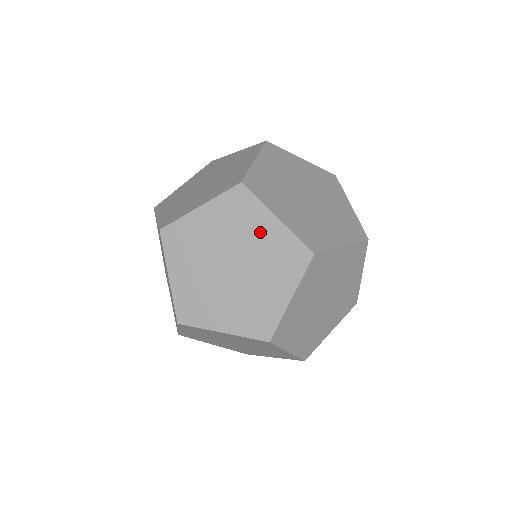
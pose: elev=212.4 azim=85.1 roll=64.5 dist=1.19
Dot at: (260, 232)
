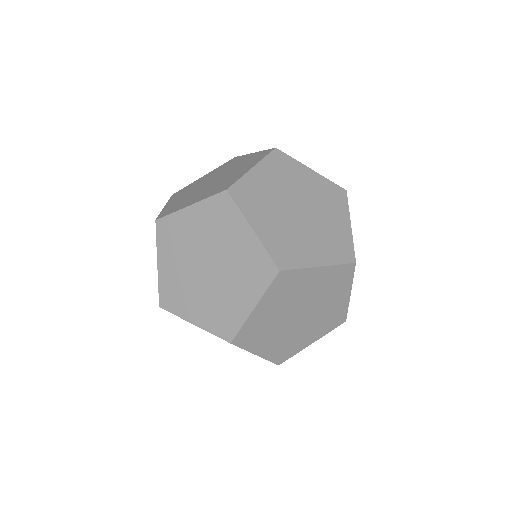
Dot at: (236, 240)
